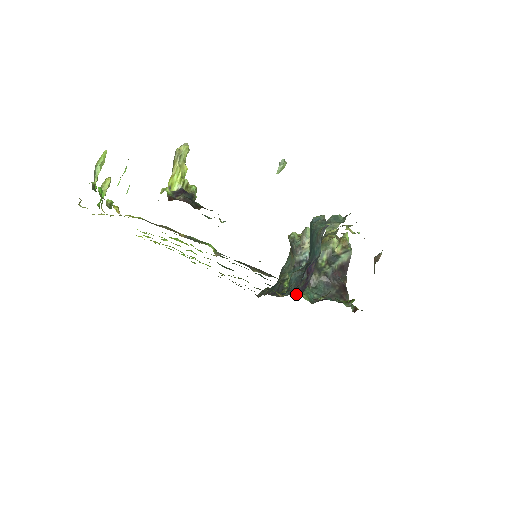
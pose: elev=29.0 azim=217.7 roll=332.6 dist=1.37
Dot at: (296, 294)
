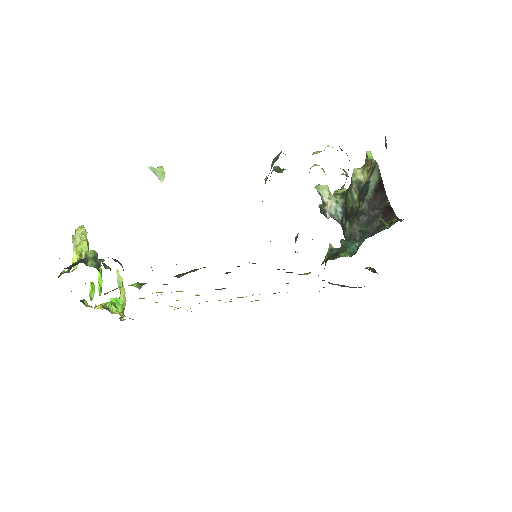
Dot at: occluded
